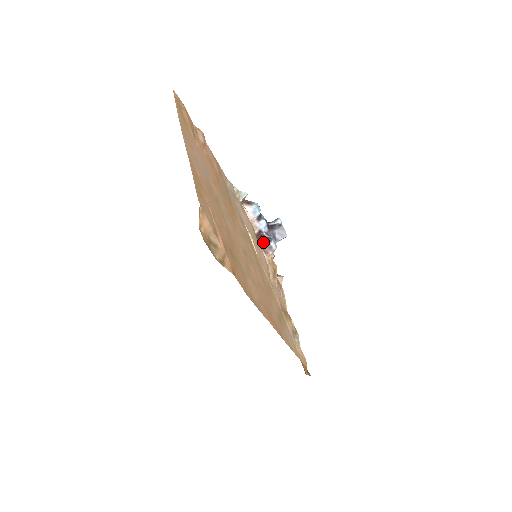
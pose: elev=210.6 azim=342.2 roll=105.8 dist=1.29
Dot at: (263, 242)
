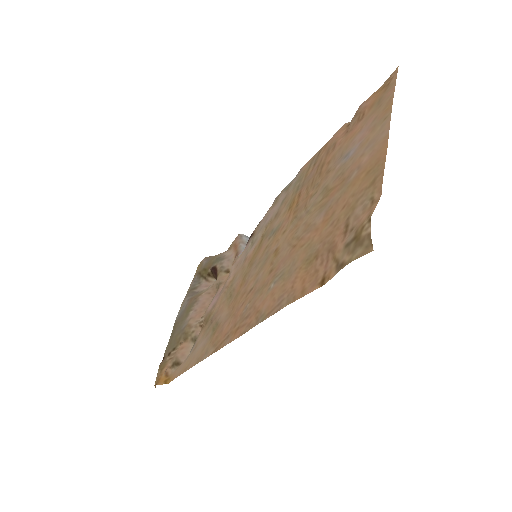
Dot at: occluded
